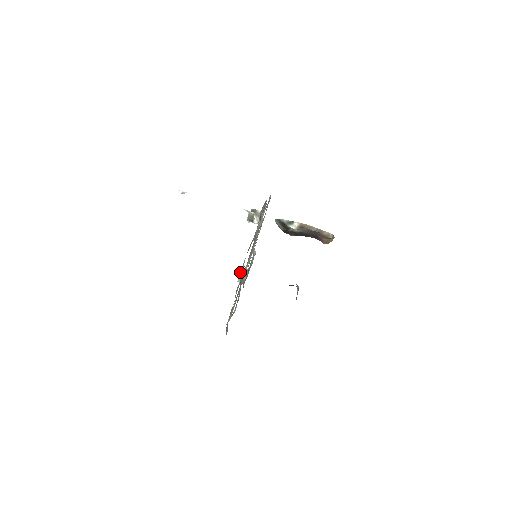
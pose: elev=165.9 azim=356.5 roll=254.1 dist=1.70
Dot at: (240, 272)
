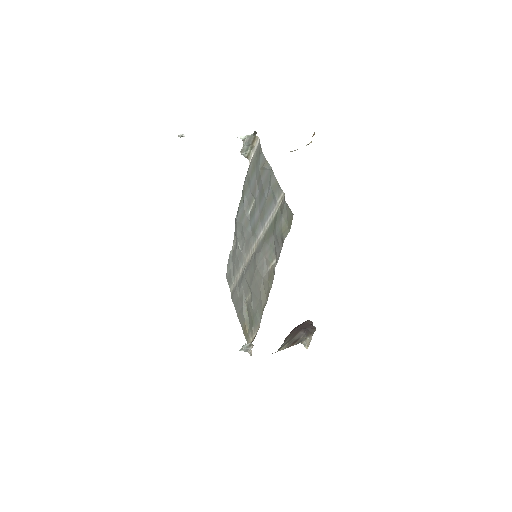
Dot at: (241, 348)
